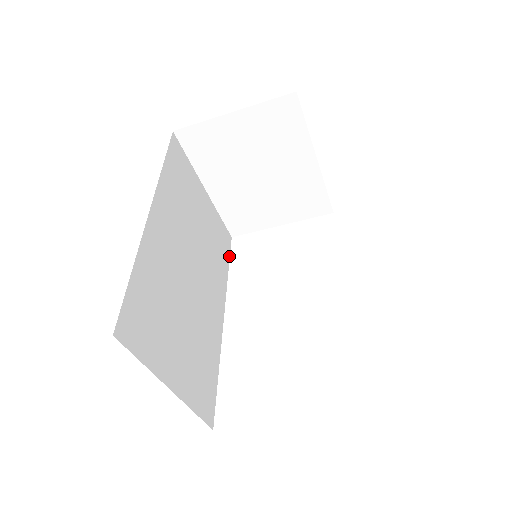
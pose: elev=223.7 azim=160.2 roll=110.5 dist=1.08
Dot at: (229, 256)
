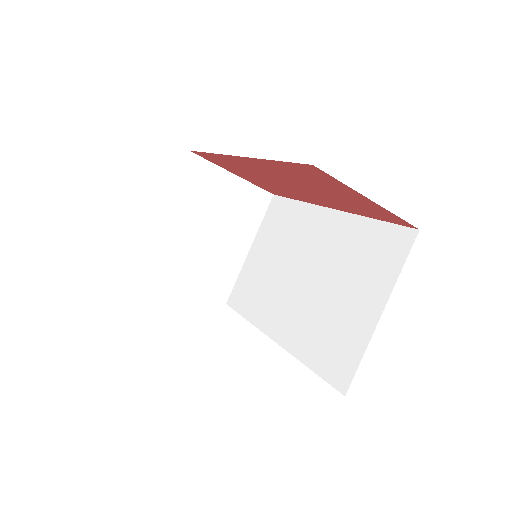
Dot at: occluded
